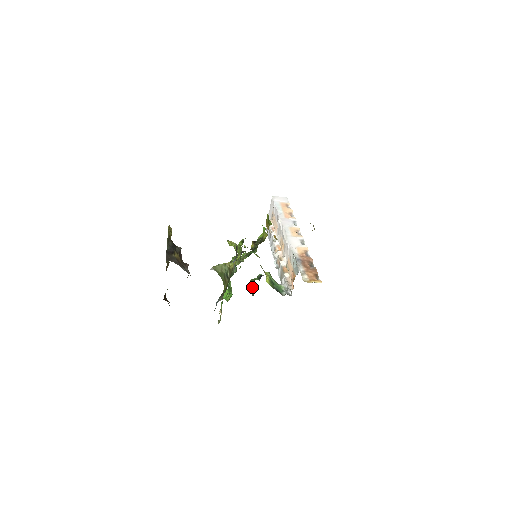
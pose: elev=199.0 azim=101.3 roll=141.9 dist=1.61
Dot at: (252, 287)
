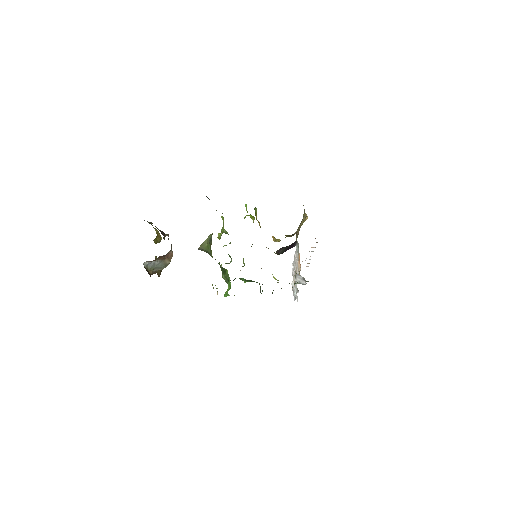
Dot at: occluded
